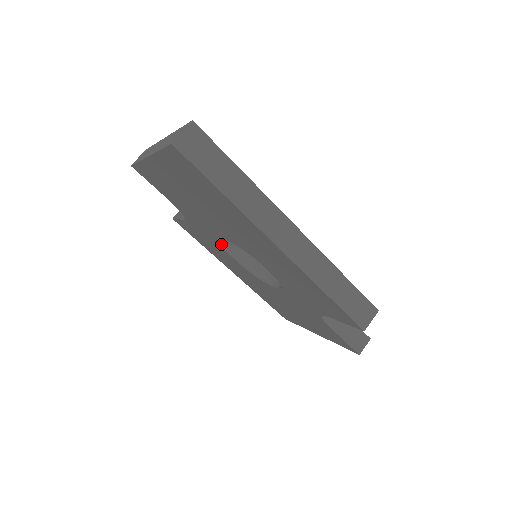
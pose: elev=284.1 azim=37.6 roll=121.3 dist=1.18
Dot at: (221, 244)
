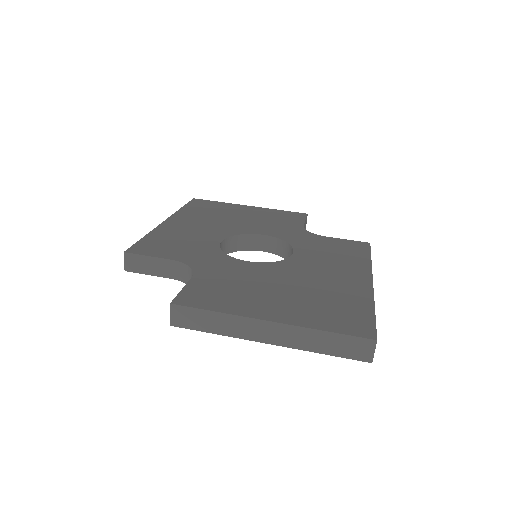
Dot at: occluded
